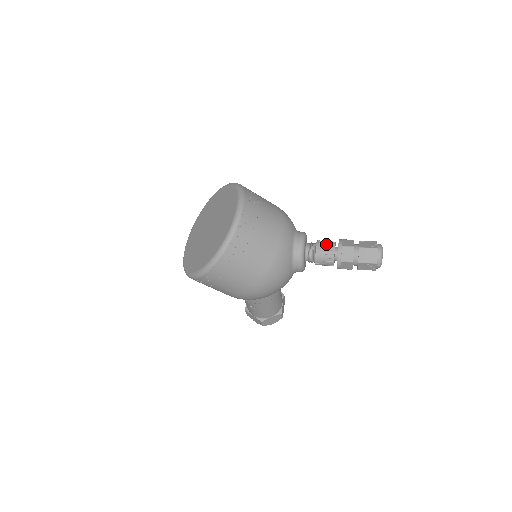
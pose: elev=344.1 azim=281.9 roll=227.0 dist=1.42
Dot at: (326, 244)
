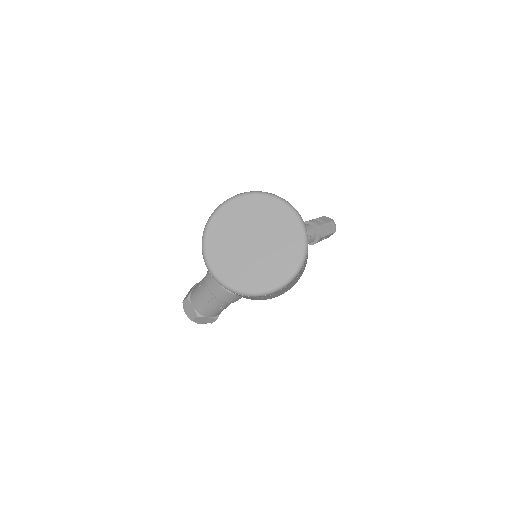
Dot at: (308, 228)
